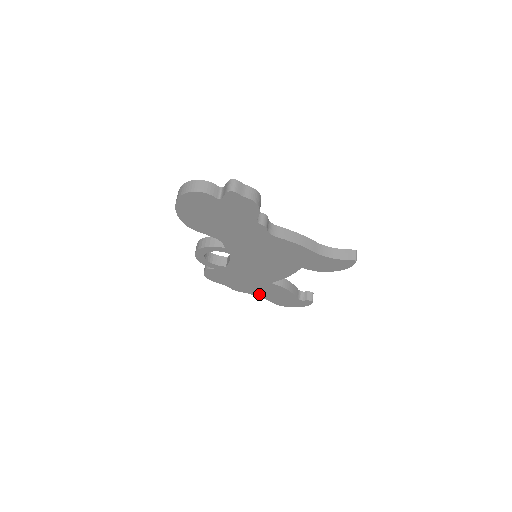
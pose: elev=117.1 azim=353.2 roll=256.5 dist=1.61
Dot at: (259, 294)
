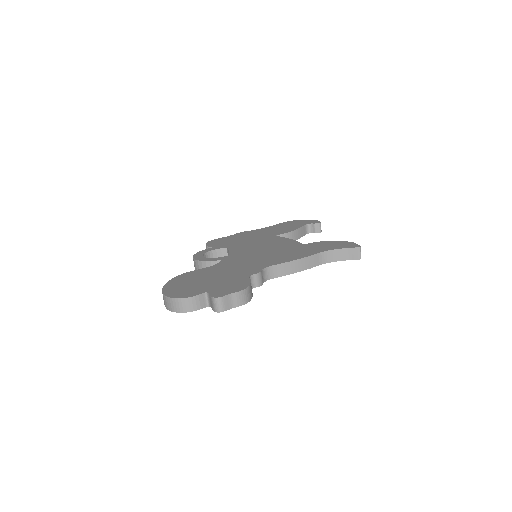
Dot at: occluded
